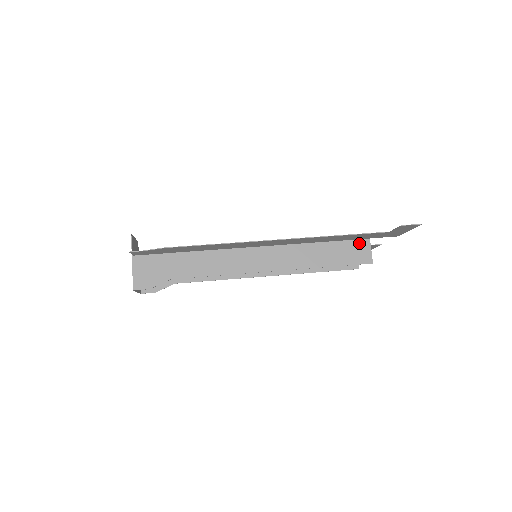
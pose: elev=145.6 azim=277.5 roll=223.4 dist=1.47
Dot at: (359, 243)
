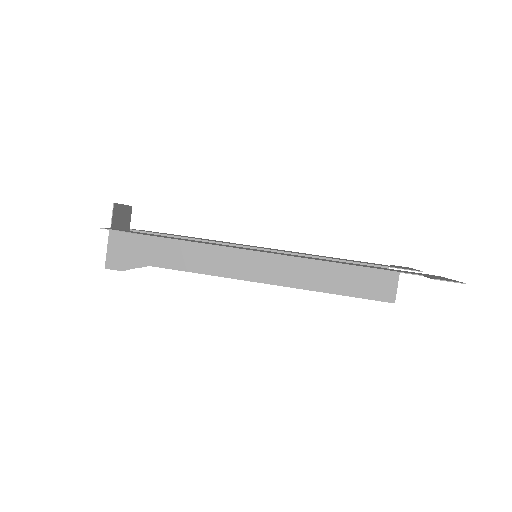
Dot at: (384, 274)
